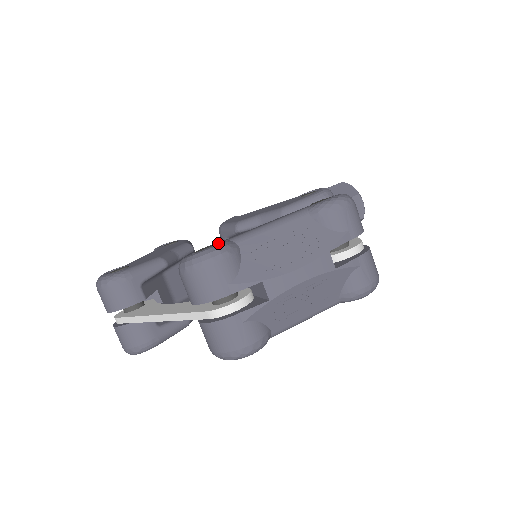
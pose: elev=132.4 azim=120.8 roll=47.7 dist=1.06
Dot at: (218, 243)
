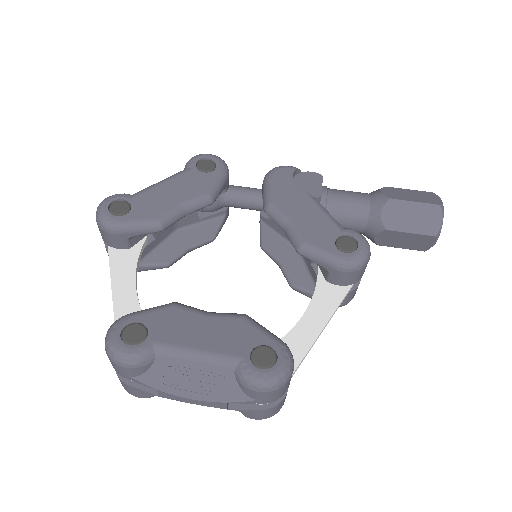
Dot at: (141, 344)
